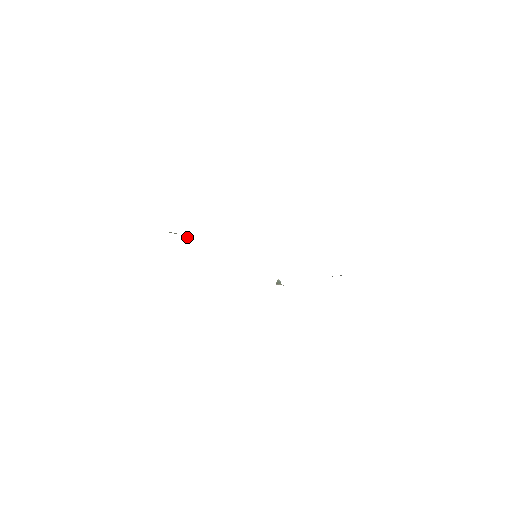
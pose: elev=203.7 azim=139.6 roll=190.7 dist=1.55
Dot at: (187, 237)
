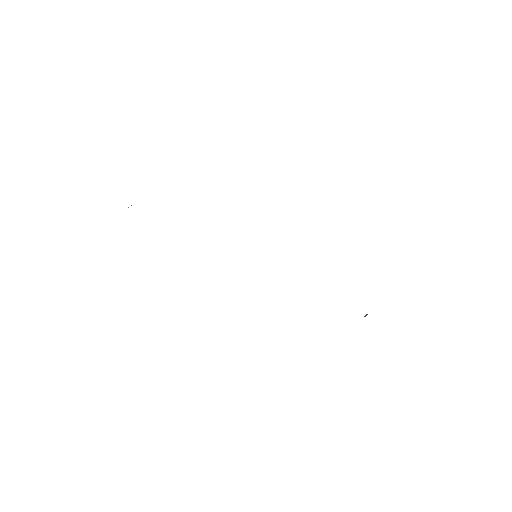
Dot at: occluded
